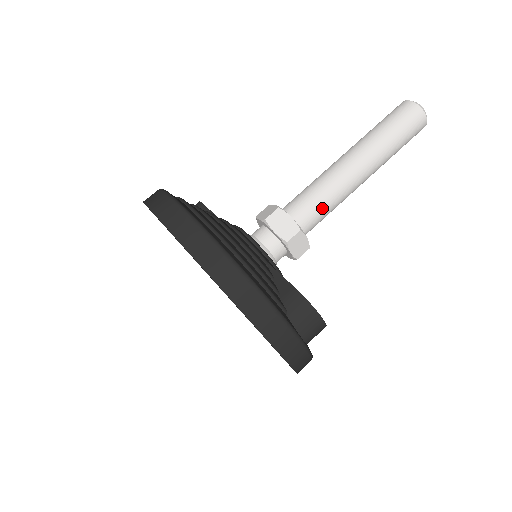
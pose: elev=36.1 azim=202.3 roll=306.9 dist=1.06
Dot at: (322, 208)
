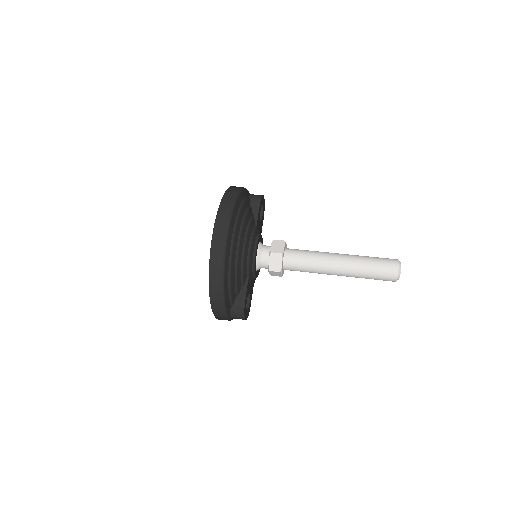
Dot at: (302, 270)
